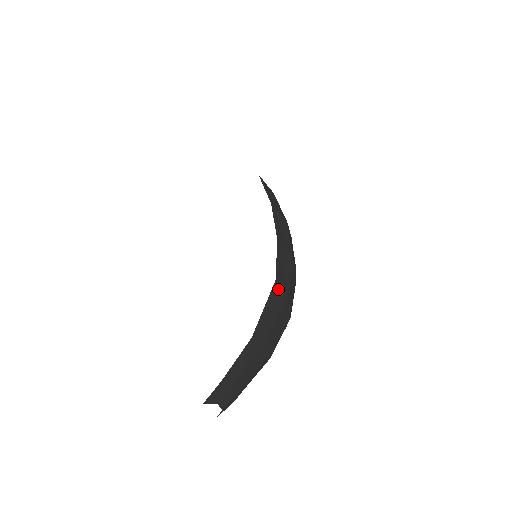
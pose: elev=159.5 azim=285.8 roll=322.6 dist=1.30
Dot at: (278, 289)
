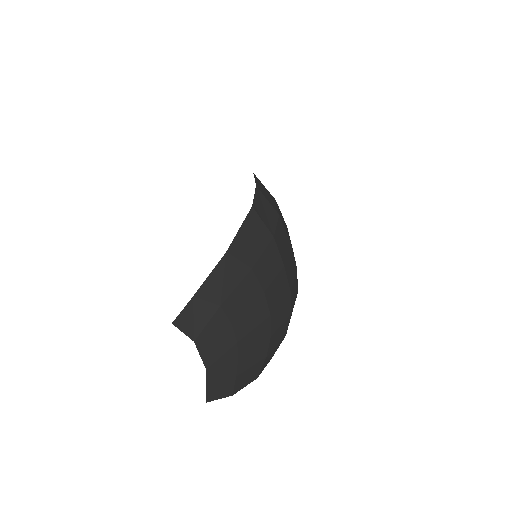
Dot at: (257, 220)
